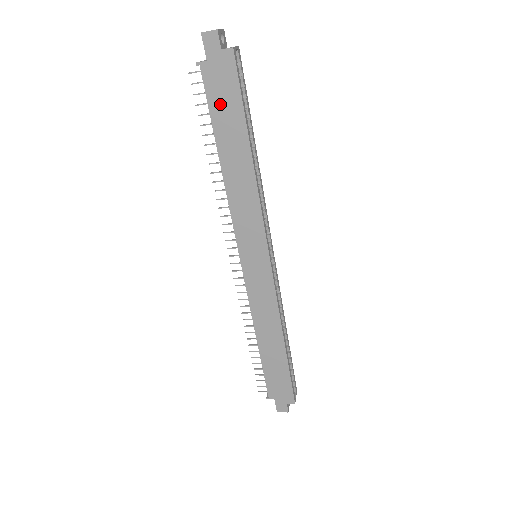
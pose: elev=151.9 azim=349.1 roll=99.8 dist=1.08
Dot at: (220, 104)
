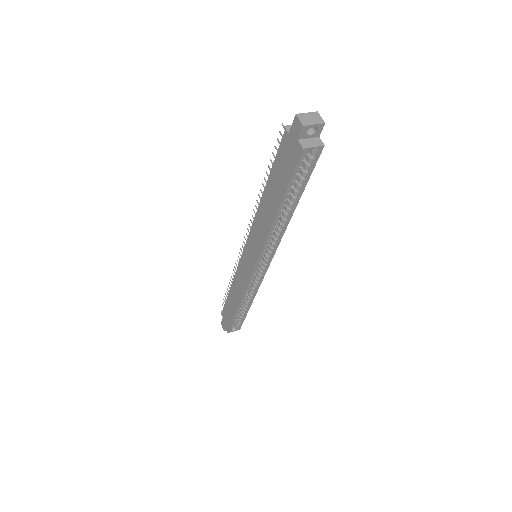
Dot at: (280, 166)
